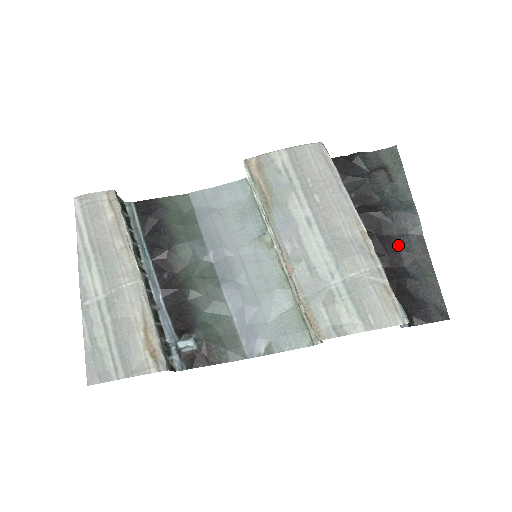
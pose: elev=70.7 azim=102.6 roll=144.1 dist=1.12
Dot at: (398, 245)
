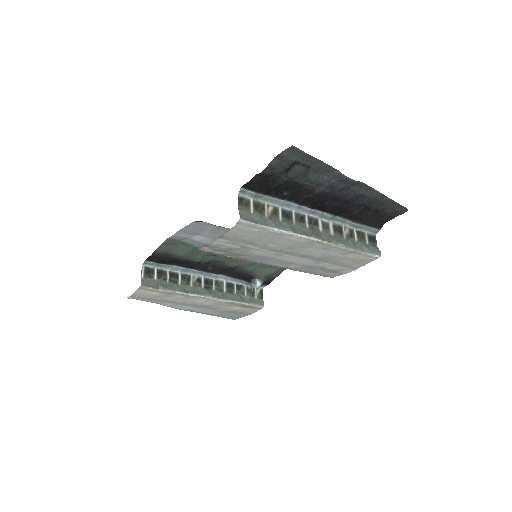
Dot at: (345, 198)
